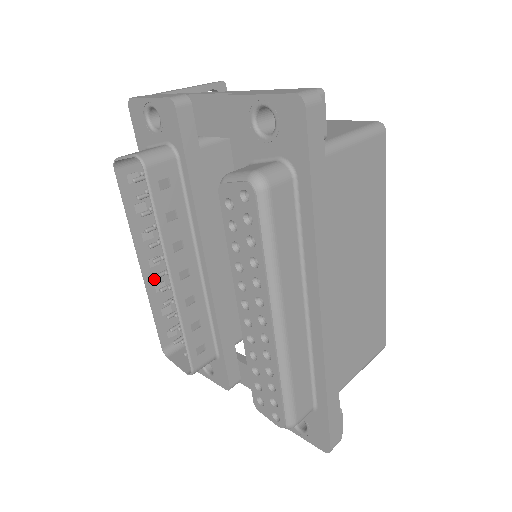
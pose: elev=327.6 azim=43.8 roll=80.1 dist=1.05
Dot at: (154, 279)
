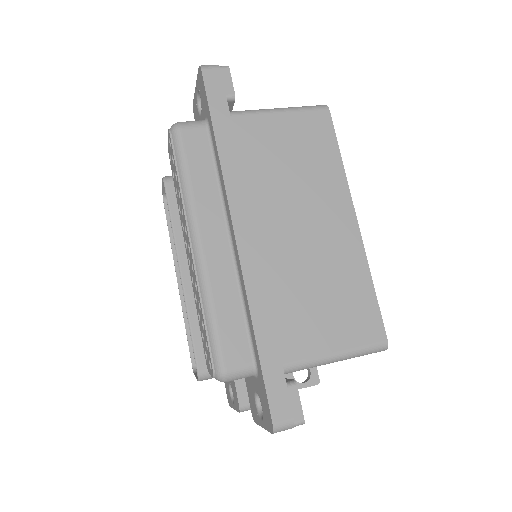
Dot at: occluded
